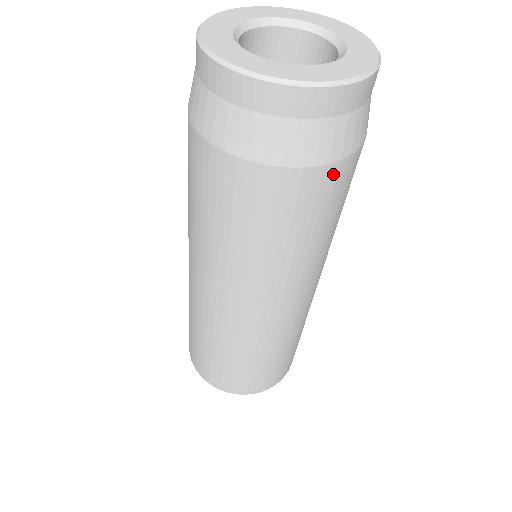
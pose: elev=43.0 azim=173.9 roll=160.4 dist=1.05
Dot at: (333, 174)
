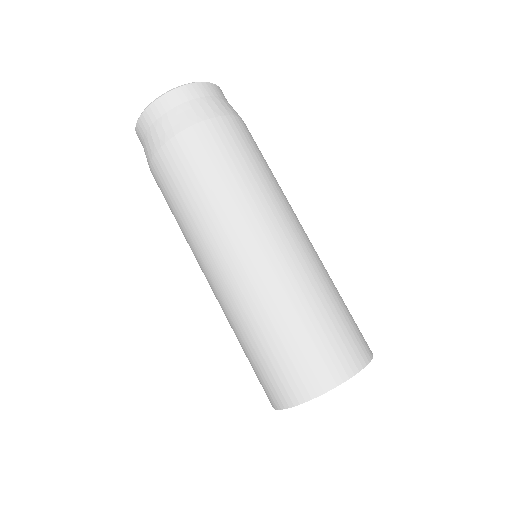
Dot at: occluded
